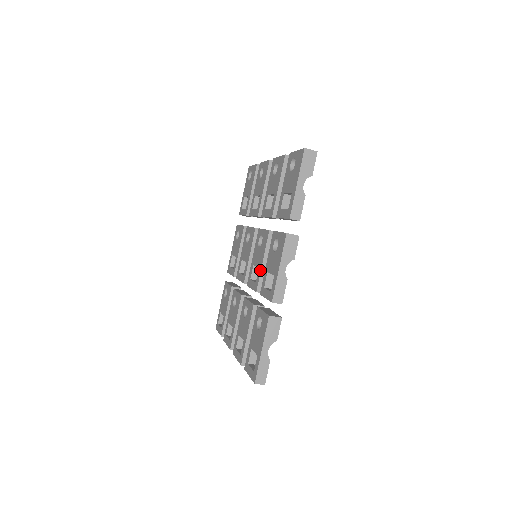
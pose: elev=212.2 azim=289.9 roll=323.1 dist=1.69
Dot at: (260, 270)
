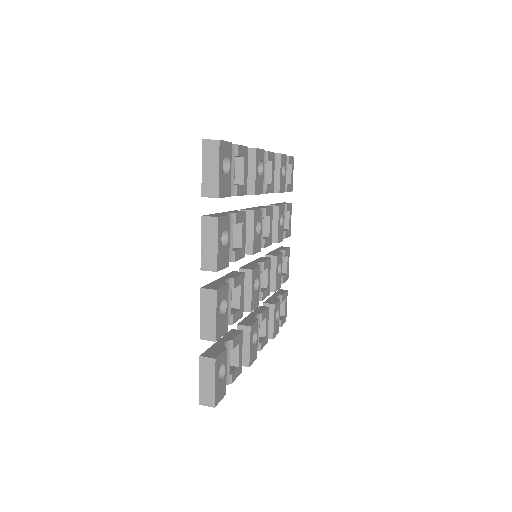
Dot at: occluded
